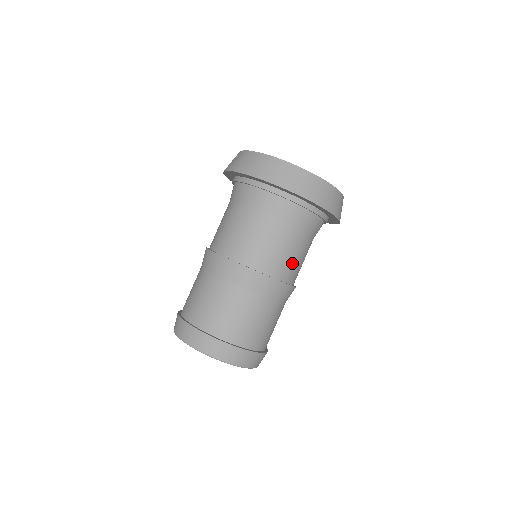
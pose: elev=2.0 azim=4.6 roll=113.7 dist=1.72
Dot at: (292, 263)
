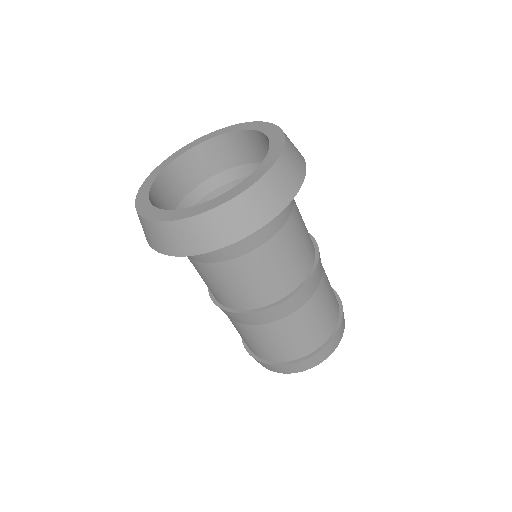
Dot at: (305, 247)
